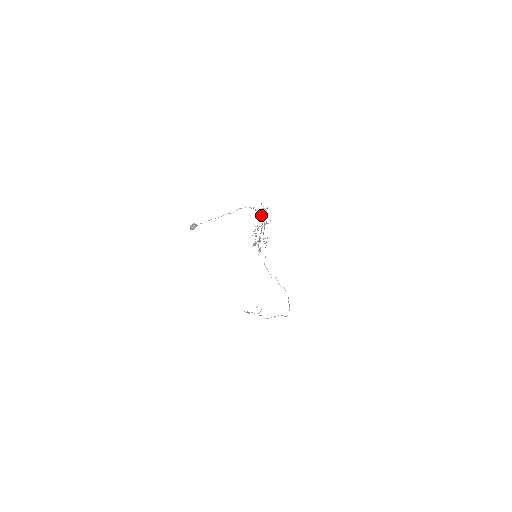
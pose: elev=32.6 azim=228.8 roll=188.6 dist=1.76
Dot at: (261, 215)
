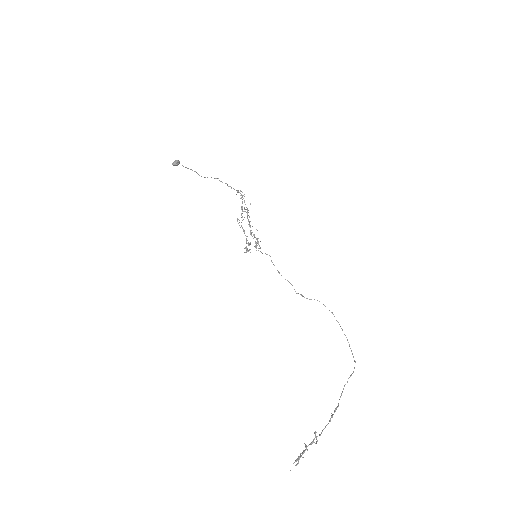
Dot at: (237, 219)
